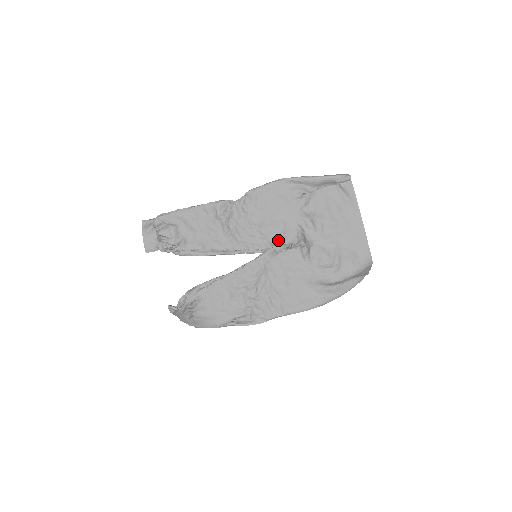
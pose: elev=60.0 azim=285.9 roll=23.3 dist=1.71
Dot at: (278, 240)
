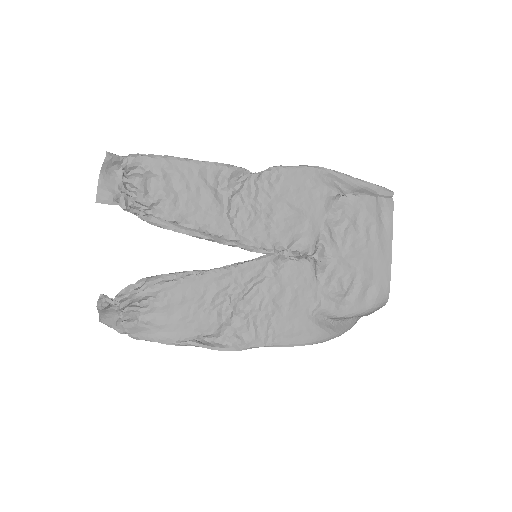
Dot at: (291, 243)
